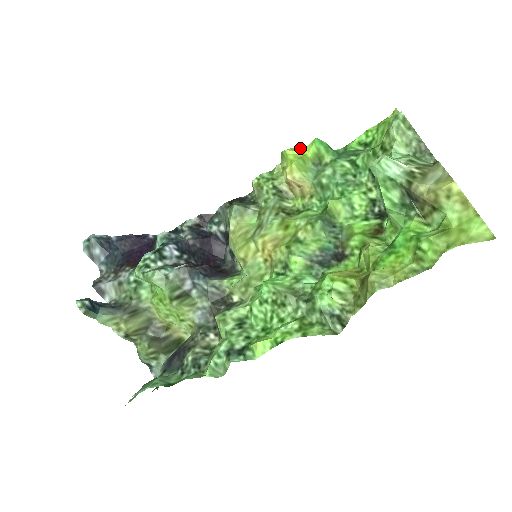
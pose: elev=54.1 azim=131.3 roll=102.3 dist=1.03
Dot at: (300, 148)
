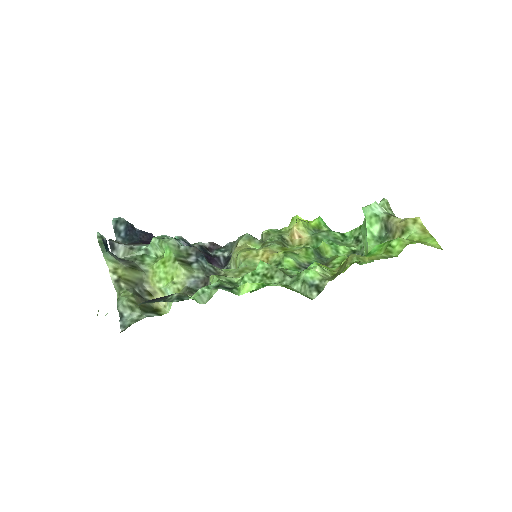
Dot at: (306, 220)
